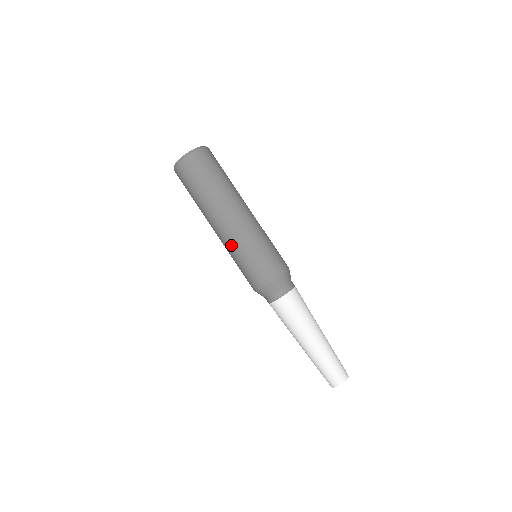
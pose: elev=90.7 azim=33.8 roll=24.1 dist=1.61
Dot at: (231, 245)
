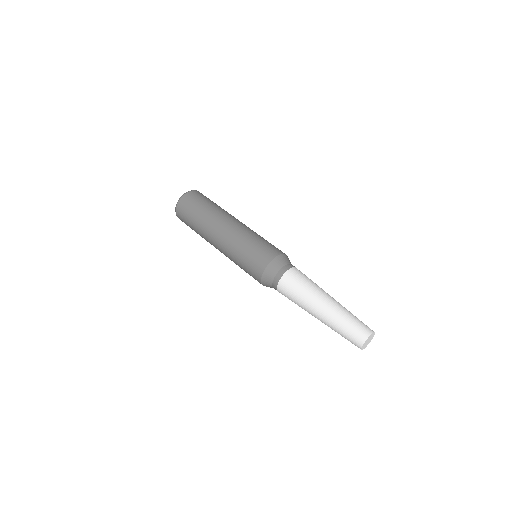
Dot at: (234, 241)
